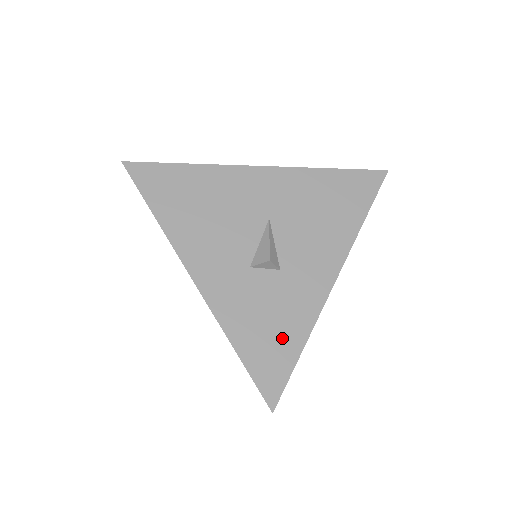
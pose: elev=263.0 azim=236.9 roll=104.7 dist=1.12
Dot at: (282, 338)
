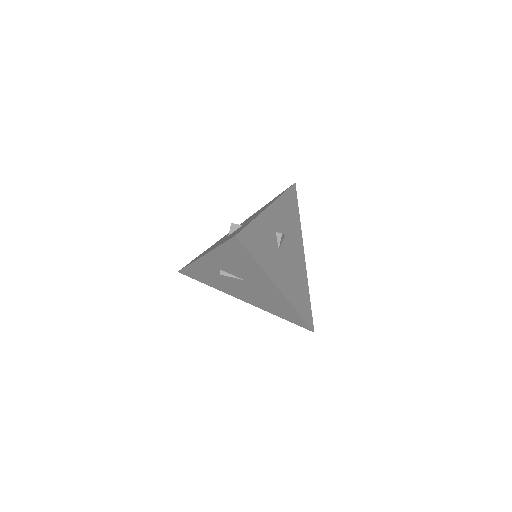
Dot at: occluded
